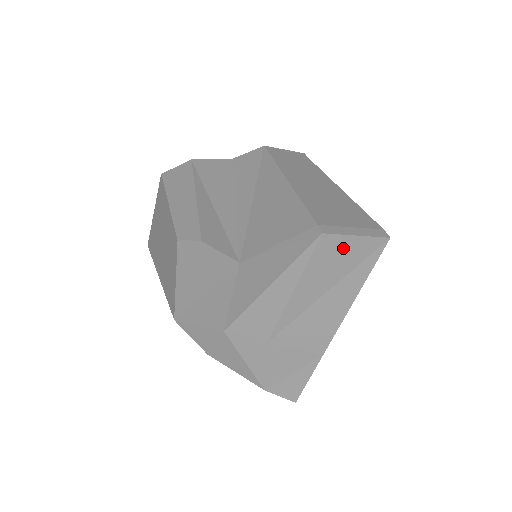
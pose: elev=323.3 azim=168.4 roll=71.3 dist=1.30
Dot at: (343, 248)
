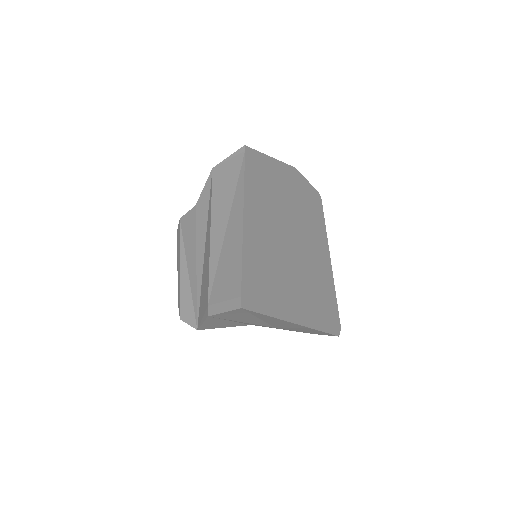
Dot at: (229, 315)
